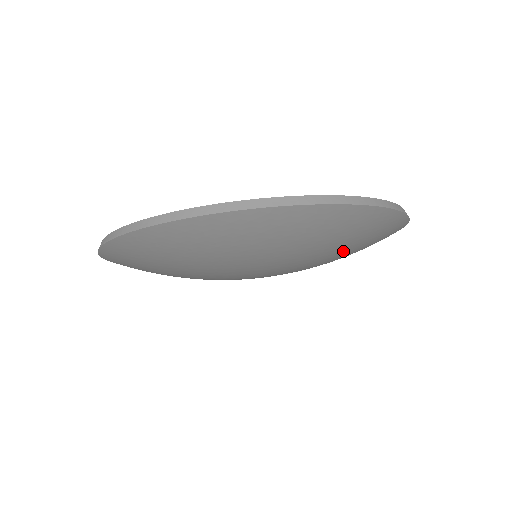
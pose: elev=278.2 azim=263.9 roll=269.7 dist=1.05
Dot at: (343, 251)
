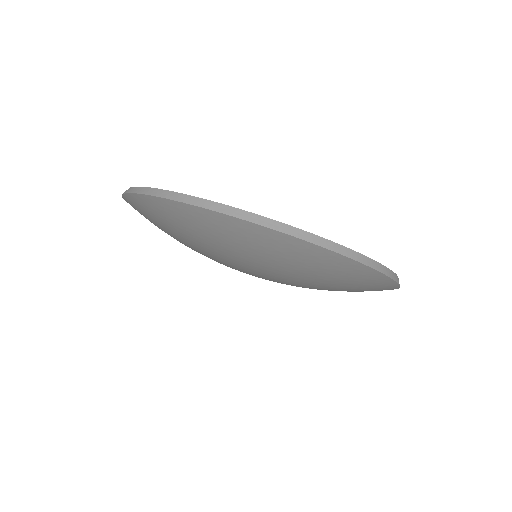
Dot at: (330, 287)
